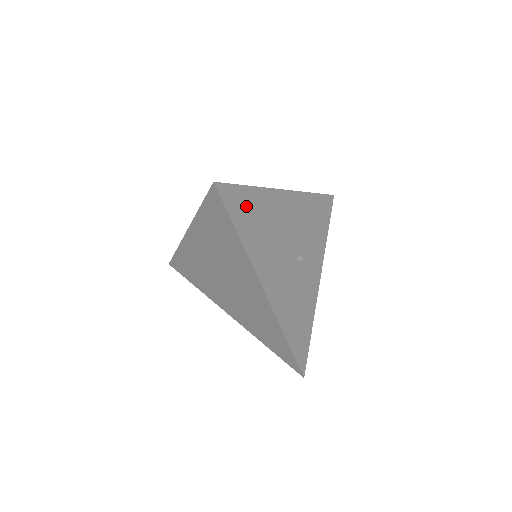
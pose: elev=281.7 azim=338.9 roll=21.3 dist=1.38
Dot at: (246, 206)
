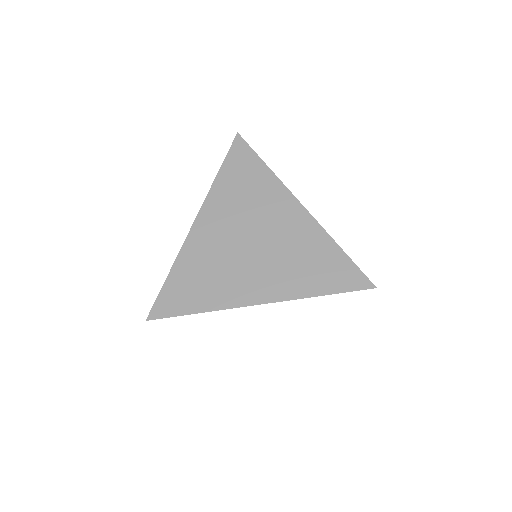
Dot at: occluded
